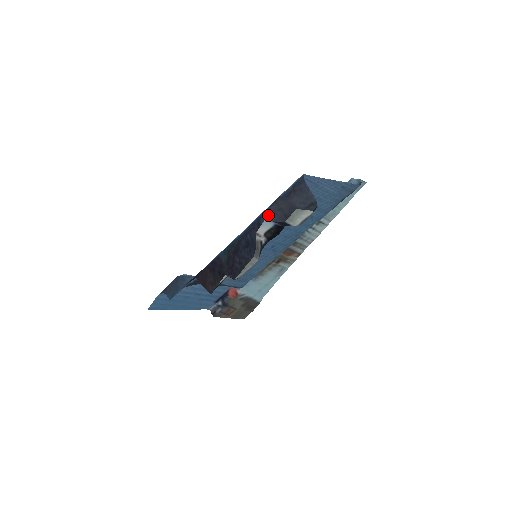
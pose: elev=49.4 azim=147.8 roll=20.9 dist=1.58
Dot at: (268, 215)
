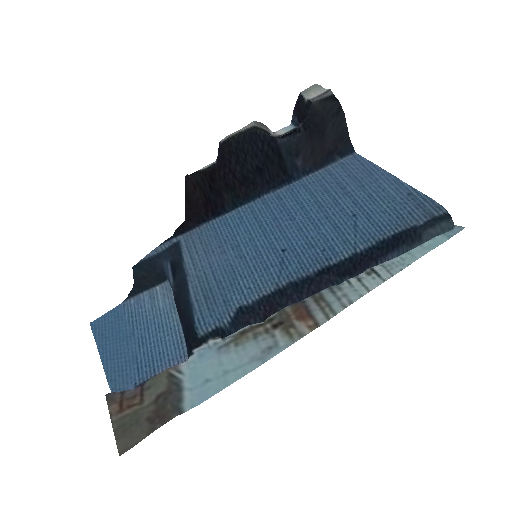
Dot at: (300, 167)
